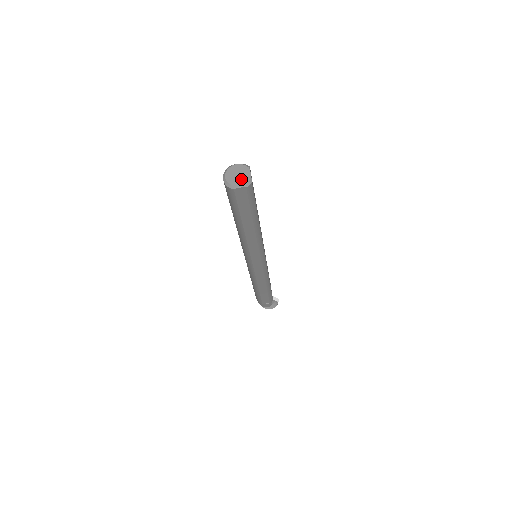
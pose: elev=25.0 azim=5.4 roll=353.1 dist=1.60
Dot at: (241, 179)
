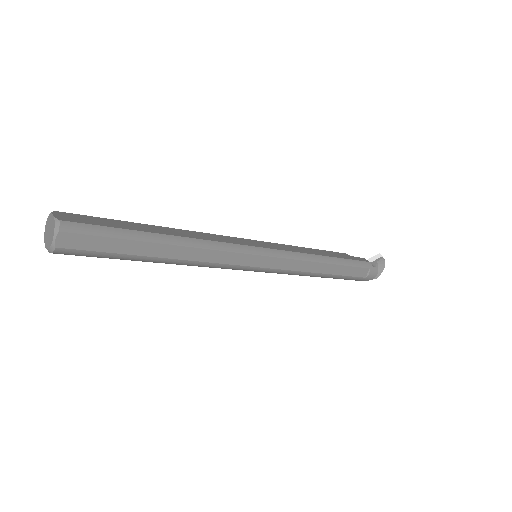
Dot at: (51, 231)
